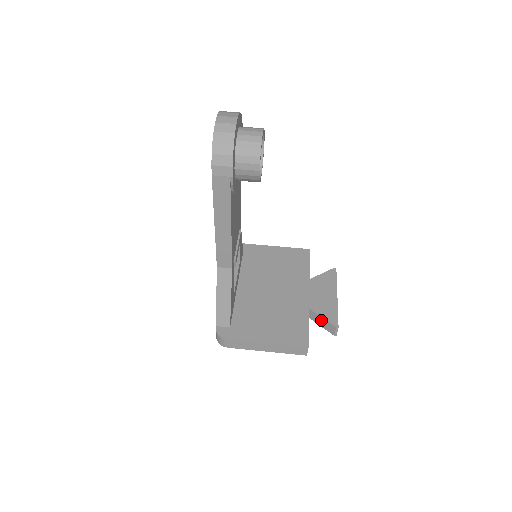
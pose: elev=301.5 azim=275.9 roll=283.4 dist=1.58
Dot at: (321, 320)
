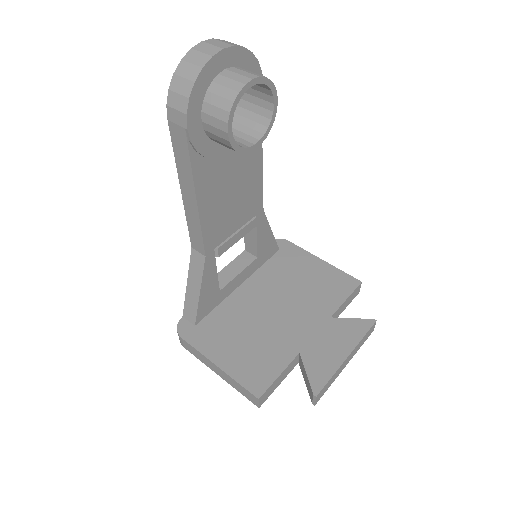
Dot at: (305, 375)
